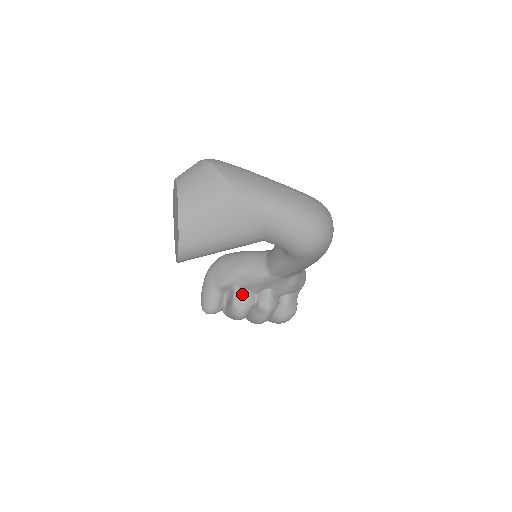
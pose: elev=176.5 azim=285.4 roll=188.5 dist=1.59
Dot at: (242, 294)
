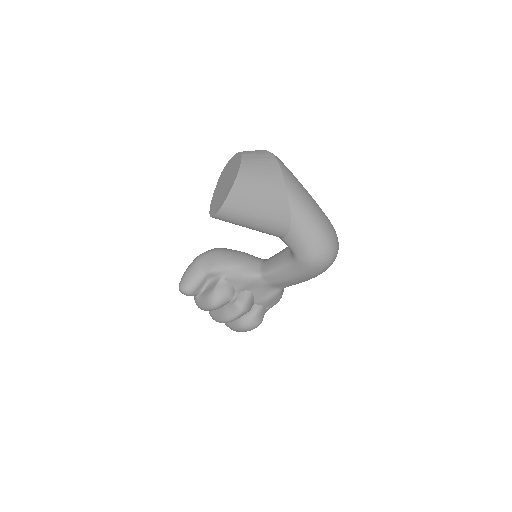
Dot at: (225, 286)
